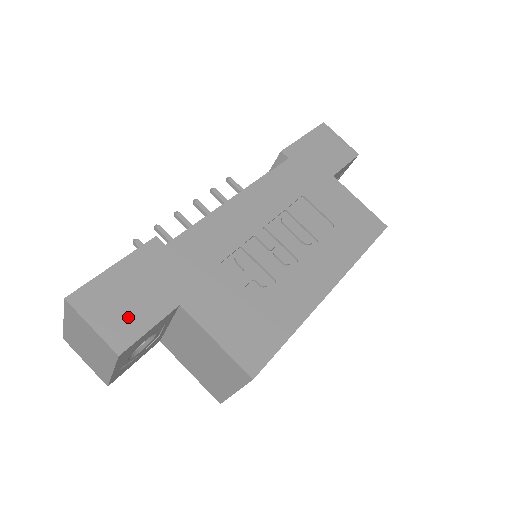
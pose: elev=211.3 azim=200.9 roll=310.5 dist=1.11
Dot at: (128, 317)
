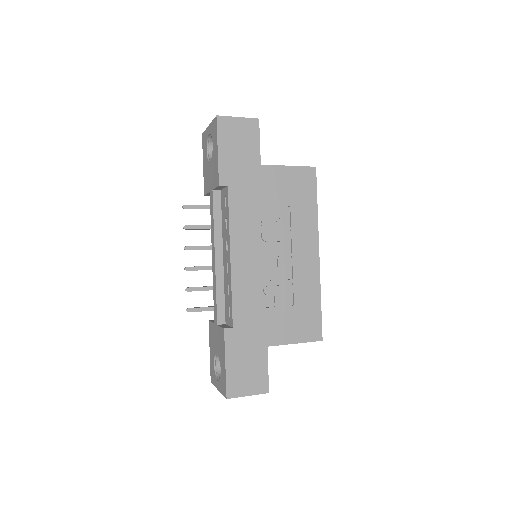
Dot at: (255, 376)
